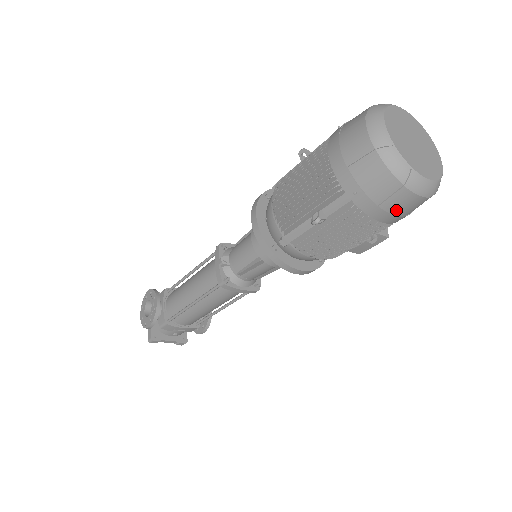
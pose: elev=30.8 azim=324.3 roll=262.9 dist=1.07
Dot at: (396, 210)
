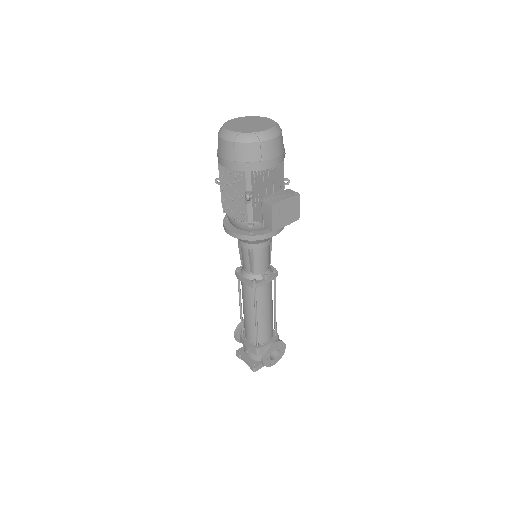
Dot at: (223, 154)
